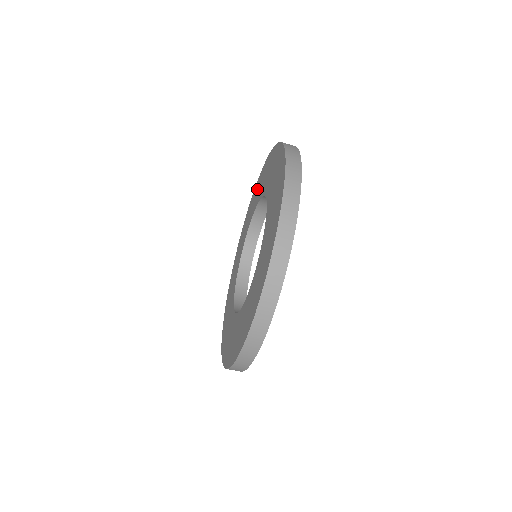
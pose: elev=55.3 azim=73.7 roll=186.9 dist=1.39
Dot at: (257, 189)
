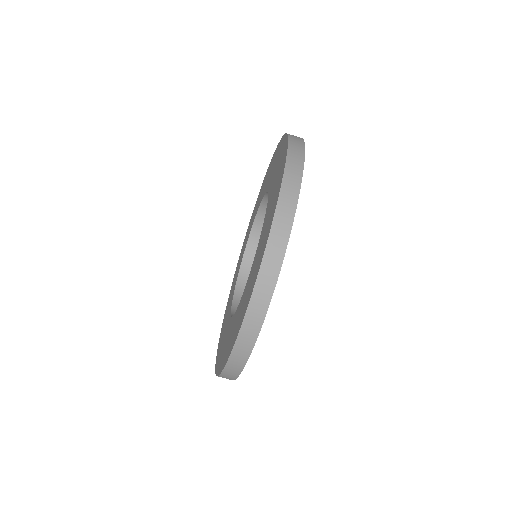
Dot at: occluded
